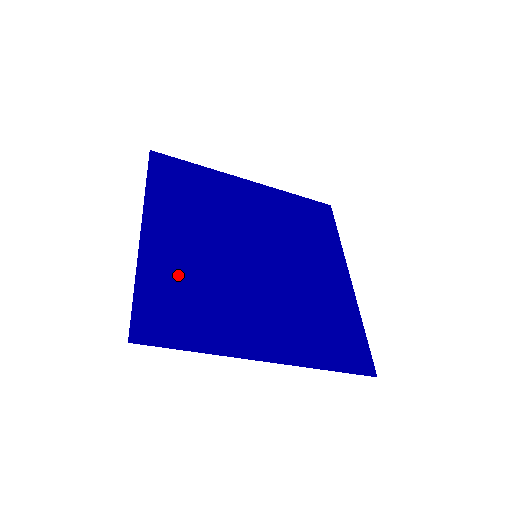
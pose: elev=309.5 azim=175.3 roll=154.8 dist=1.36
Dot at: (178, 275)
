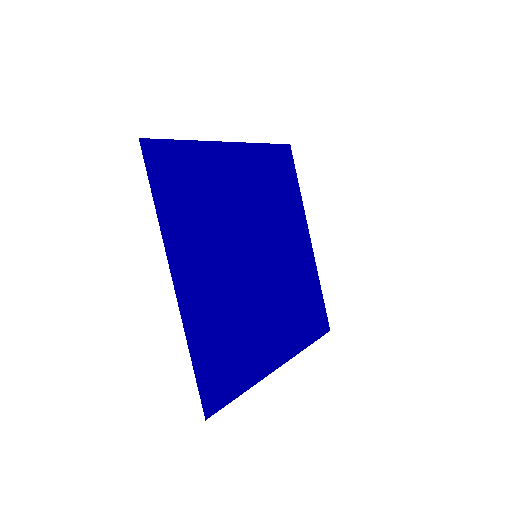
Dot at: (210, 180)
